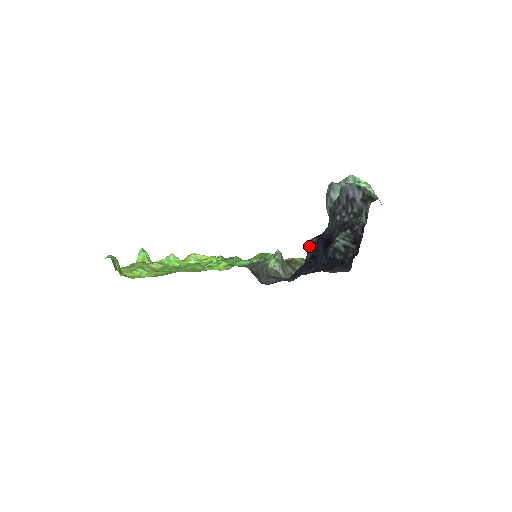
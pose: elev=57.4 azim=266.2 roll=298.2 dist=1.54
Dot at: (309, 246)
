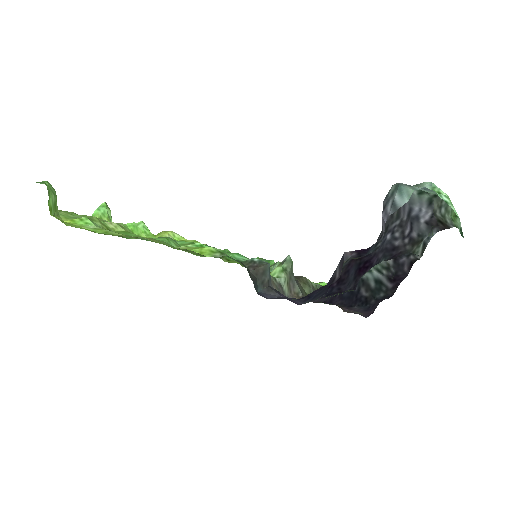
Dot at: (343, 261)
